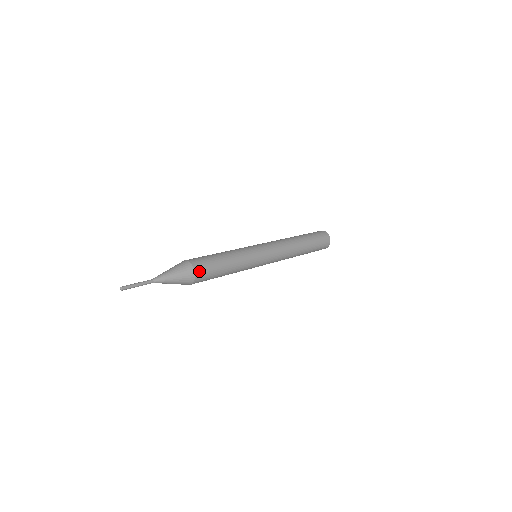
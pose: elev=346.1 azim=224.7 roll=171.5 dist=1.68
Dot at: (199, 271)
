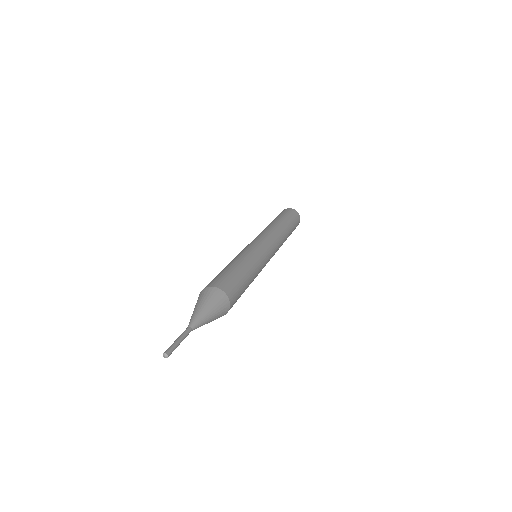
Dot at: (227, 289)
